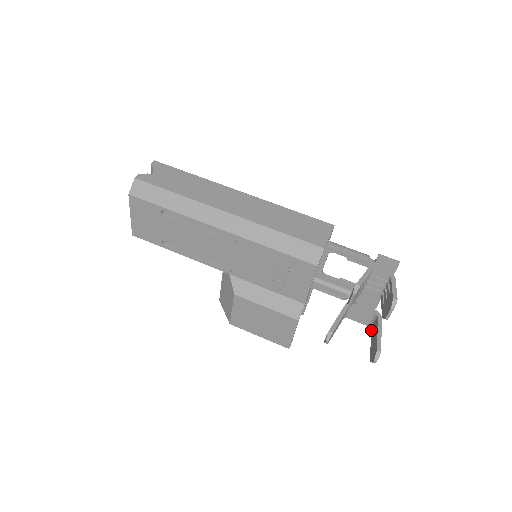
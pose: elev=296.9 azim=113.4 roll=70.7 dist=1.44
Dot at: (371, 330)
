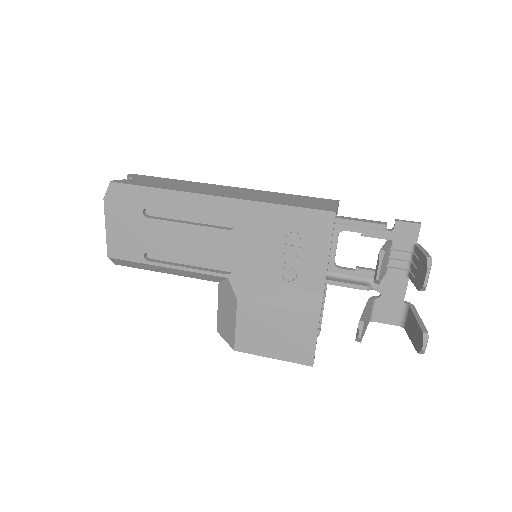
Dot at: (405, 327)
